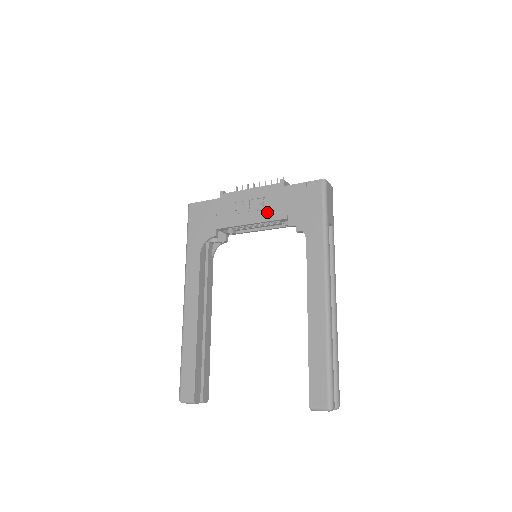
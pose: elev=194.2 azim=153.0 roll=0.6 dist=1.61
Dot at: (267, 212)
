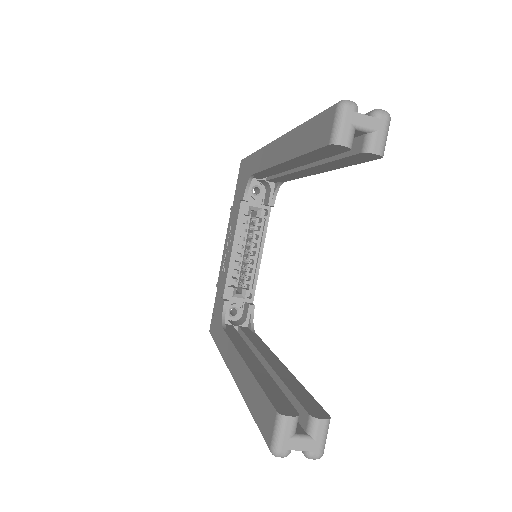
Dot at: (233, 227)
